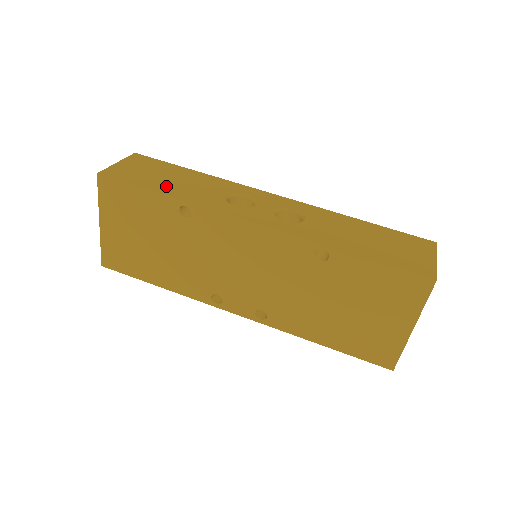
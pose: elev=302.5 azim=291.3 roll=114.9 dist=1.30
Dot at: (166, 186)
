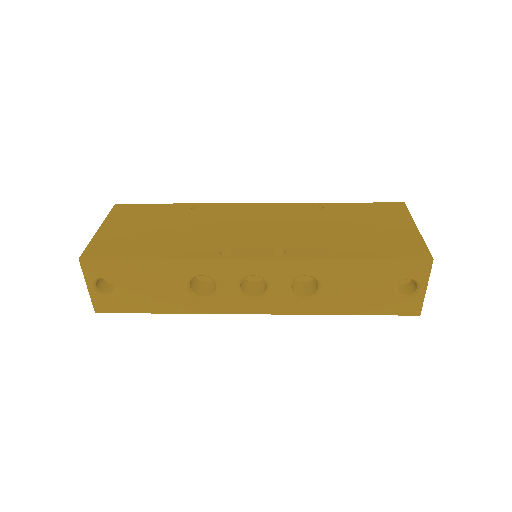
Dot at: occluded
